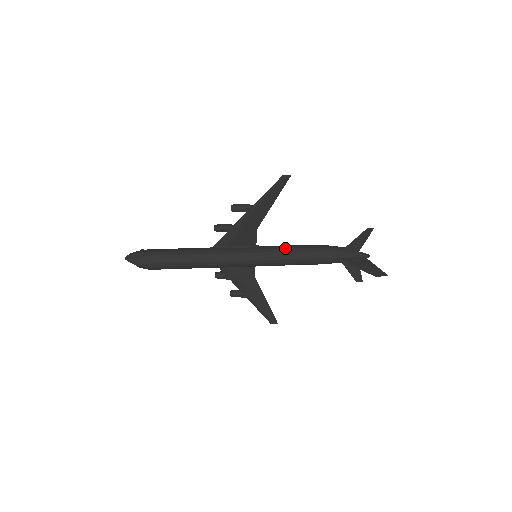
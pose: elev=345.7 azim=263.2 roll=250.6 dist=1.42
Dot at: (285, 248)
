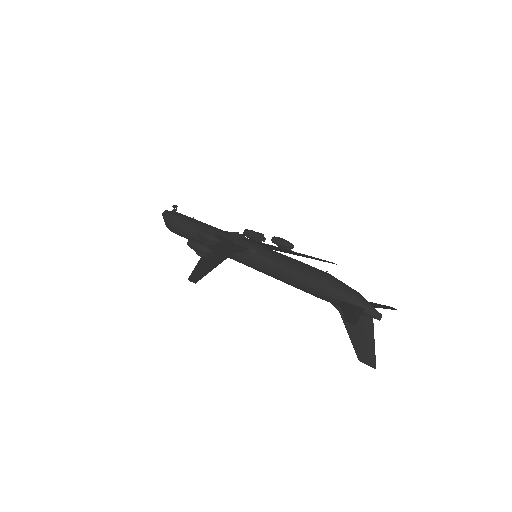
Dot at: (274, 271)
